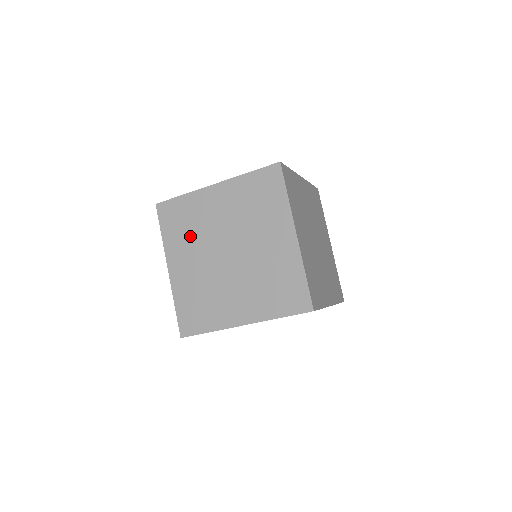
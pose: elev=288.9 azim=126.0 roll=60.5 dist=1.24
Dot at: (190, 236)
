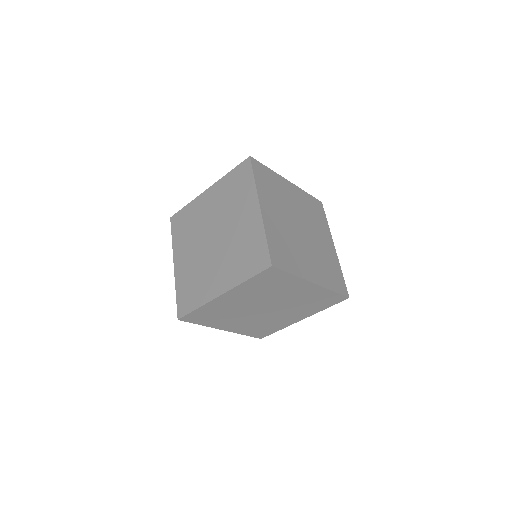
Dot at: (190, 234)
